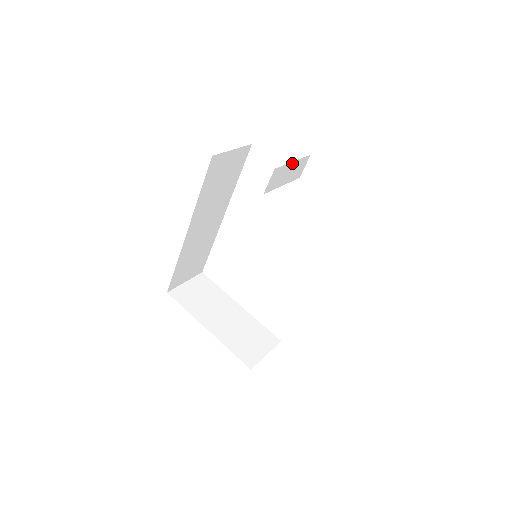
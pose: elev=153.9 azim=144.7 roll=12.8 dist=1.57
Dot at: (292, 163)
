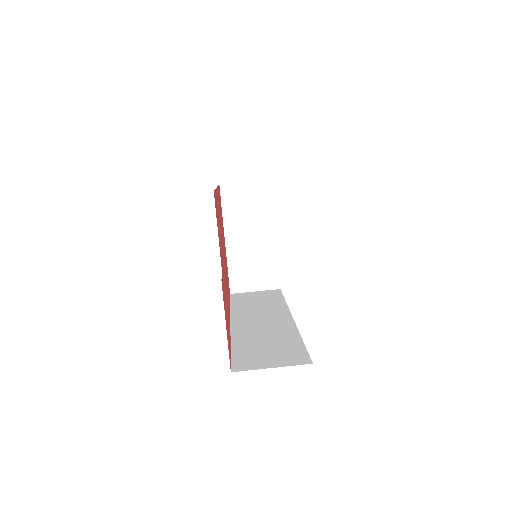
Dot at: occluded
